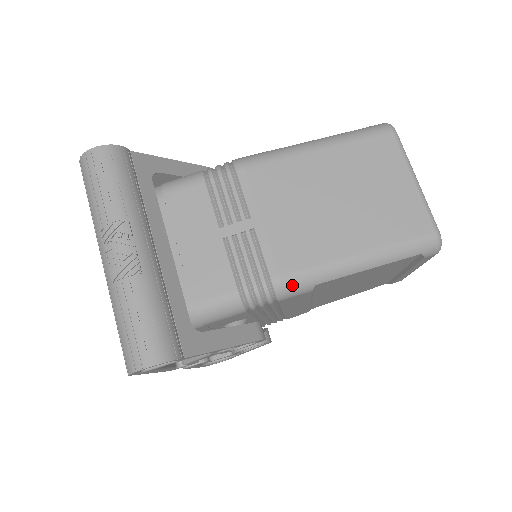
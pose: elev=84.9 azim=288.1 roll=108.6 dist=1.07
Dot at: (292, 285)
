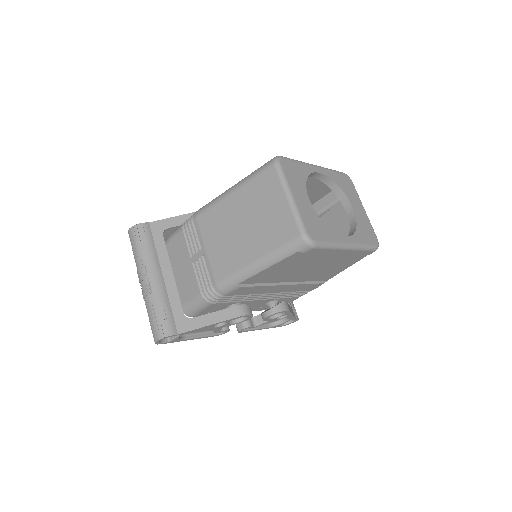
Dot at: (224, 287)
